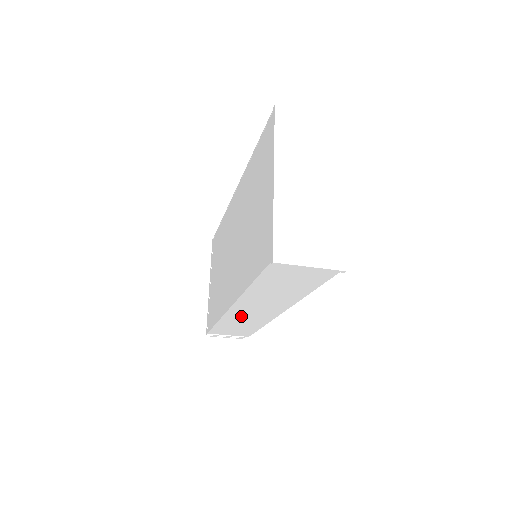
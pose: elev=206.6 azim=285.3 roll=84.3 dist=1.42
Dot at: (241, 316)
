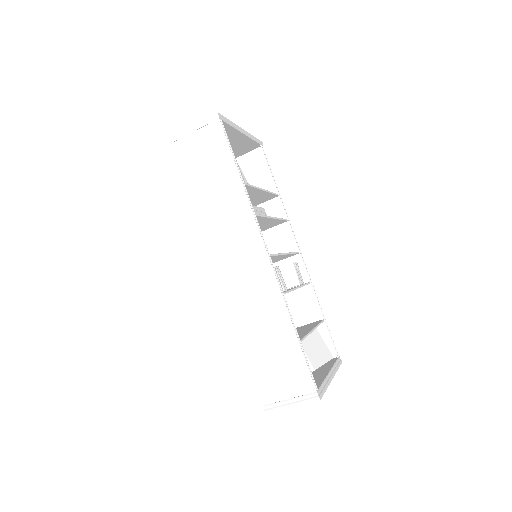
Dot at: (244, 294)
